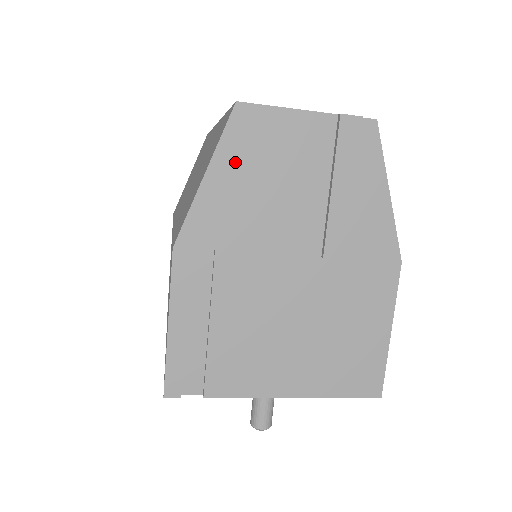
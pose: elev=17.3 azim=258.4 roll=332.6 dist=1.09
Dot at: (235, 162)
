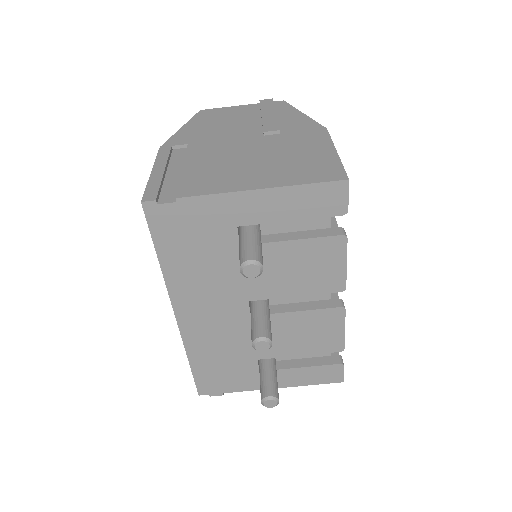
Dot at: (200, 122)
